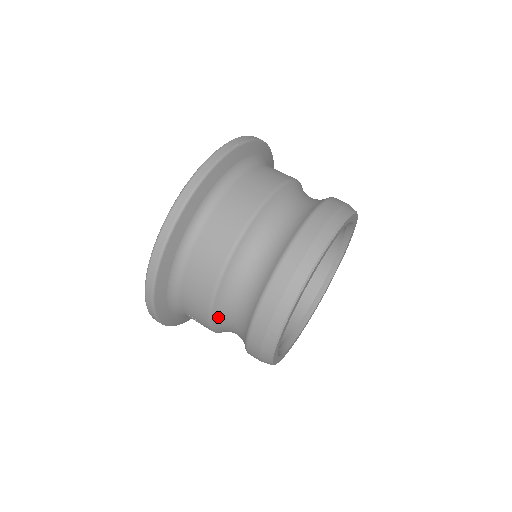
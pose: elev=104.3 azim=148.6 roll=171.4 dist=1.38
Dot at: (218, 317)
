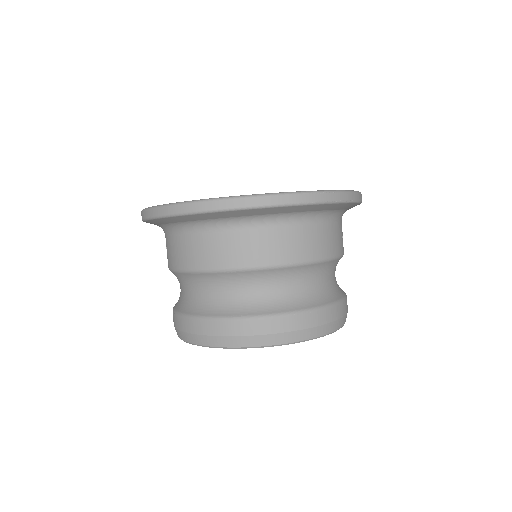
Dot at: (179, 276)
